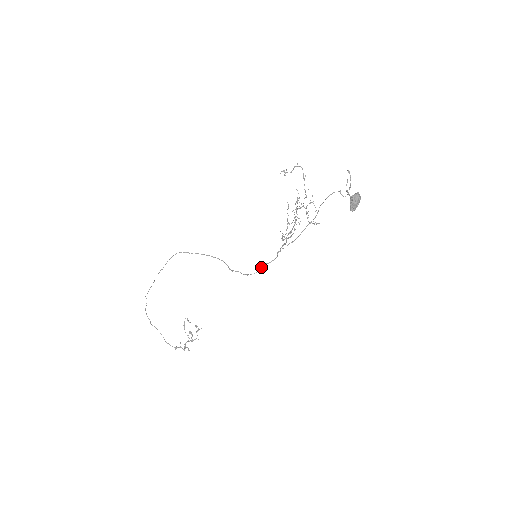
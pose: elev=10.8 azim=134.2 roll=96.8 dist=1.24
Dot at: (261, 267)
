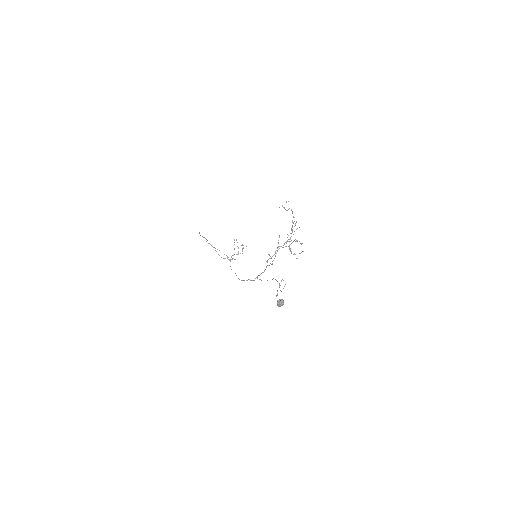
Dot at: (246, 280)
